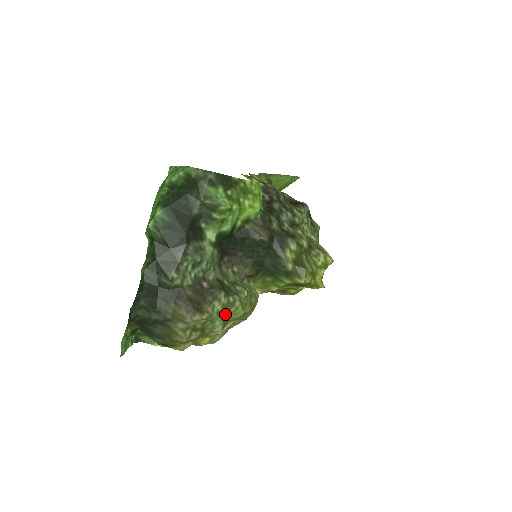
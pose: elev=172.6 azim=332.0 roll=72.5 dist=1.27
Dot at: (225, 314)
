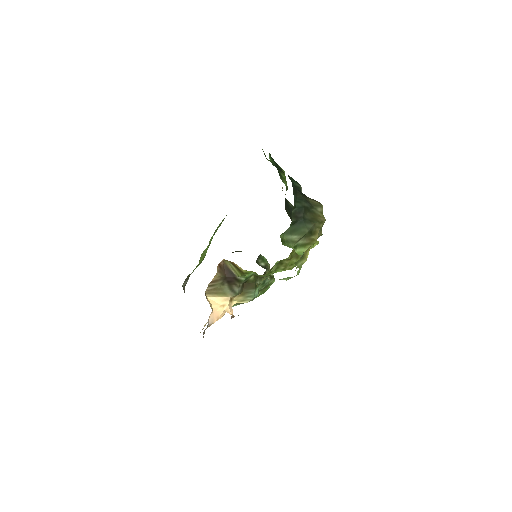
Dot at: occluded
